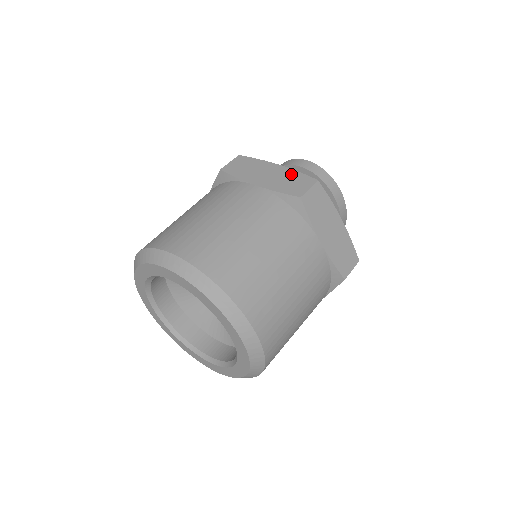
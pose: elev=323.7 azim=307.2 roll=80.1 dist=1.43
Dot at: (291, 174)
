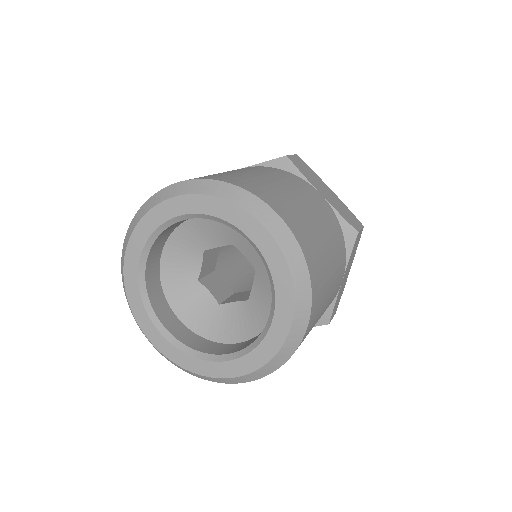
Dot at: occluded
